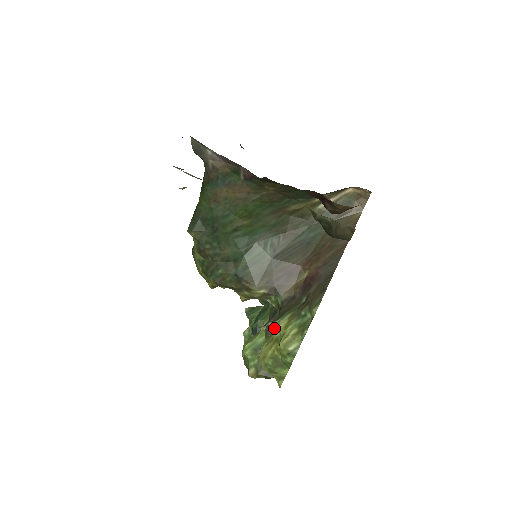
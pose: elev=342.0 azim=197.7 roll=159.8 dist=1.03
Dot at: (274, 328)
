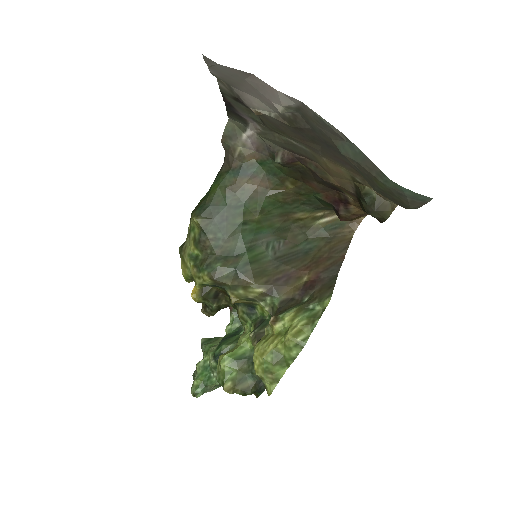
Dot at: (277, 322)
